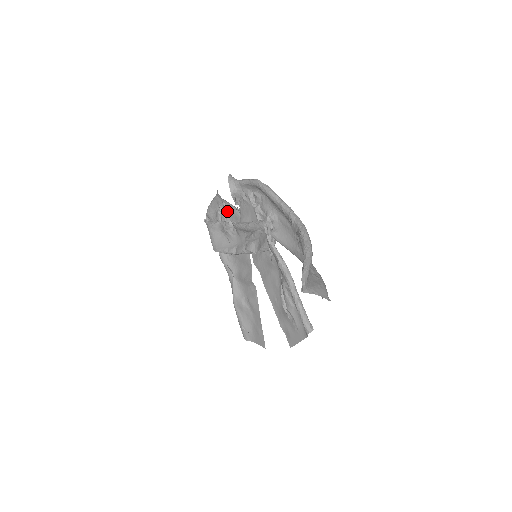
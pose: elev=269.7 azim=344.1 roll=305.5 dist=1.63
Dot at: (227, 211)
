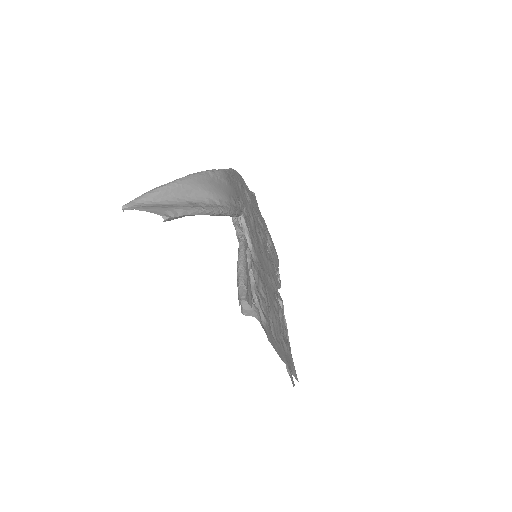
Dot at: occluded
